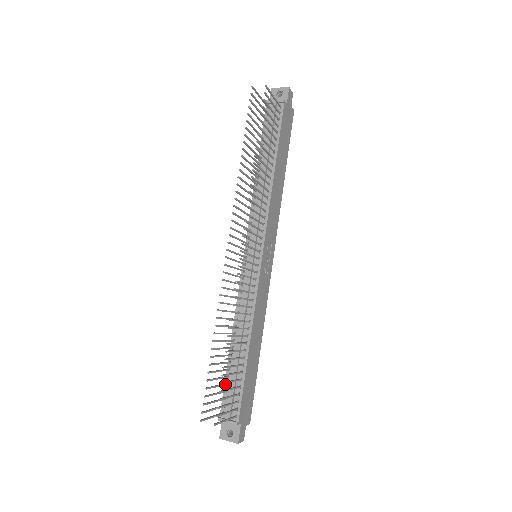
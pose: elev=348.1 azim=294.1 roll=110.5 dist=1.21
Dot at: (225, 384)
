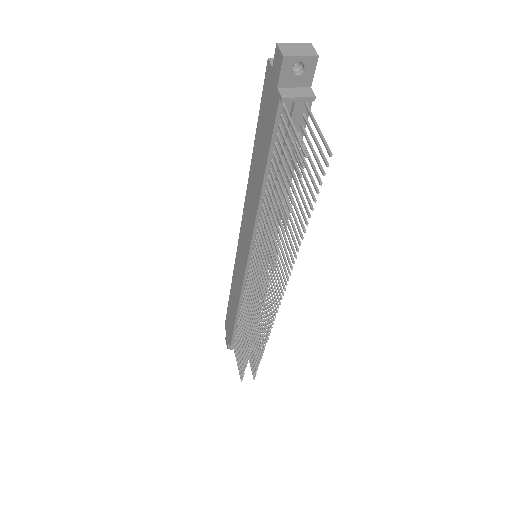
Dot at: (237, 338)
